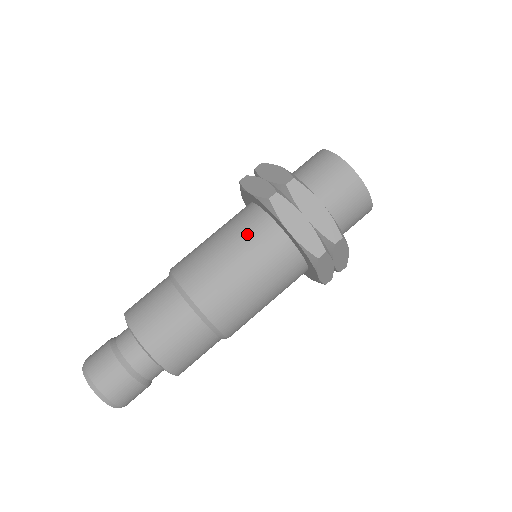
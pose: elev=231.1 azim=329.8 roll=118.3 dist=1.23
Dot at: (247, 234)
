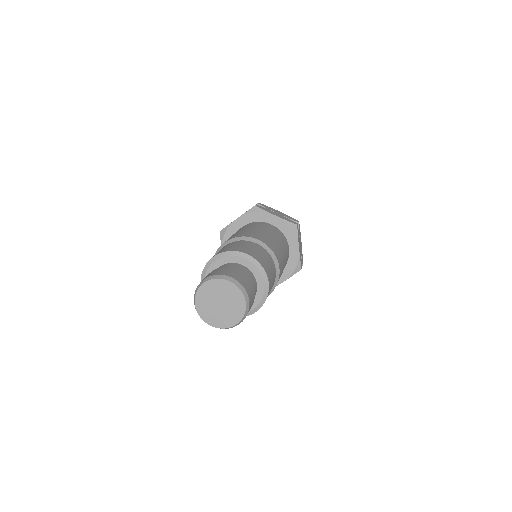
Dot at: (252, 225)
